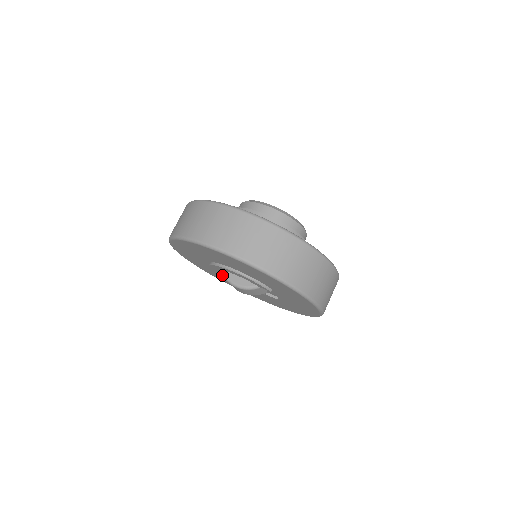
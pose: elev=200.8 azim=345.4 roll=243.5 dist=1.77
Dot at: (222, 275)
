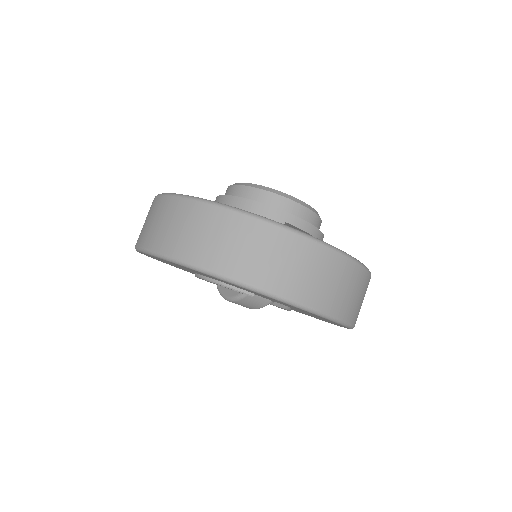
Dot at: occluded
